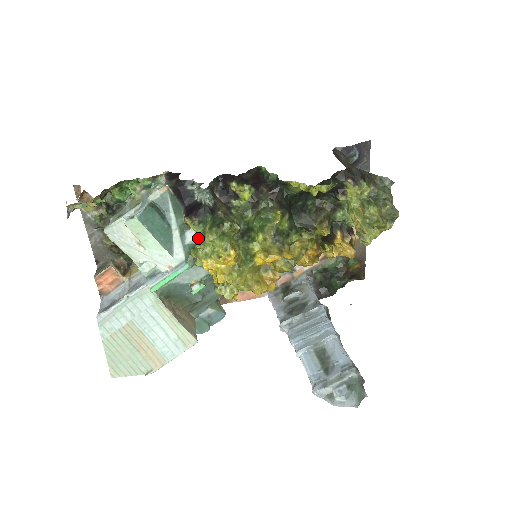
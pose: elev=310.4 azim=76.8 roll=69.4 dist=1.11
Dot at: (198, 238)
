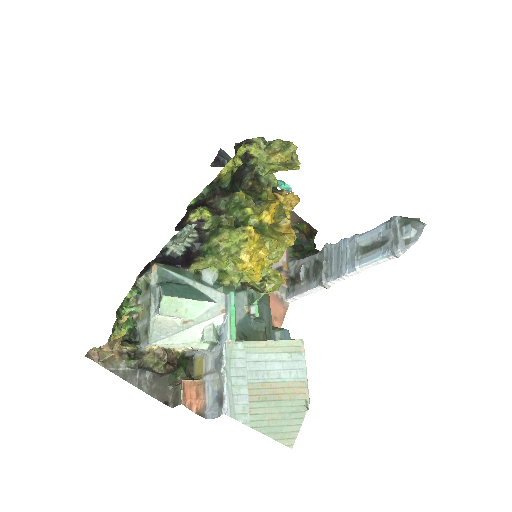
Dot at: (214, 271)
